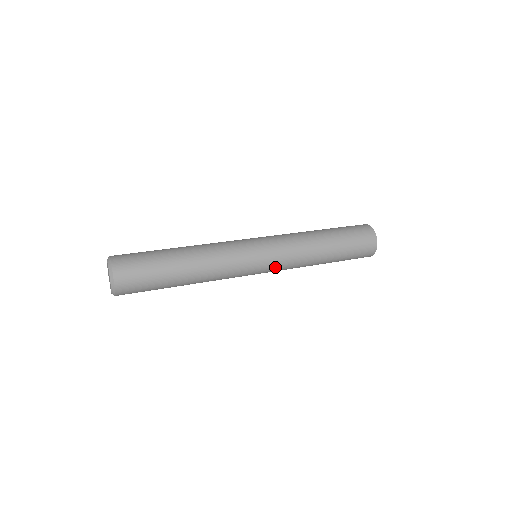
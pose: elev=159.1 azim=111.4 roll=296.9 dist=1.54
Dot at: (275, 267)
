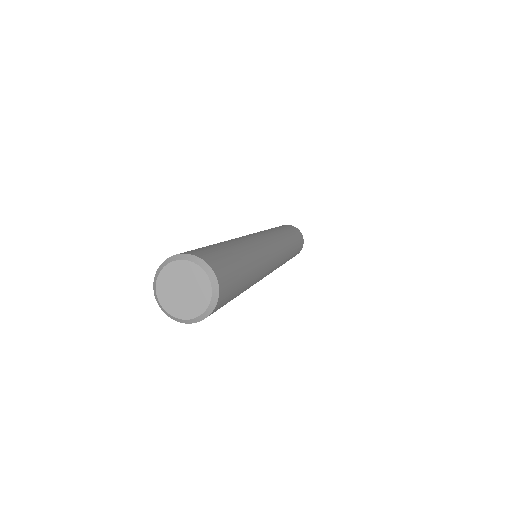
Dot at: (281, 258)
